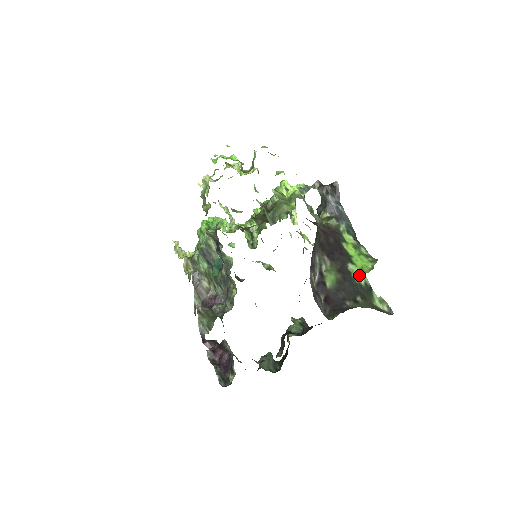
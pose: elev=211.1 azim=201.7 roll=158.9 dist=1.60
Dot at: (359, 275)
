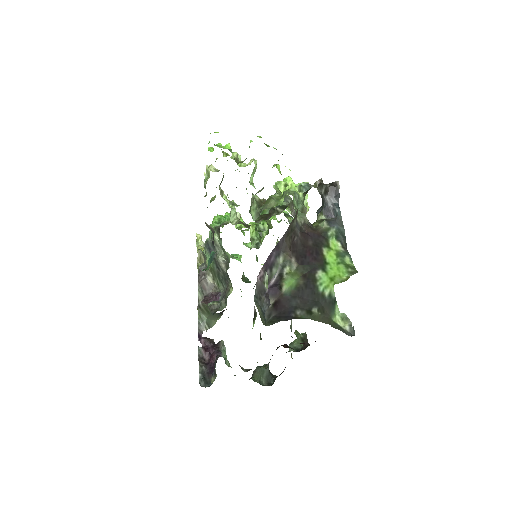
Dot at: (325, 284)
